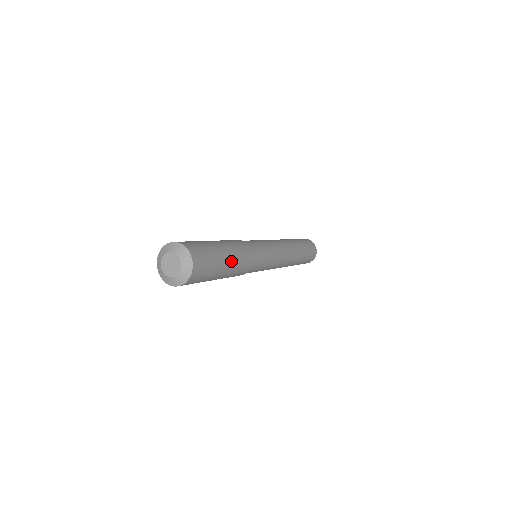
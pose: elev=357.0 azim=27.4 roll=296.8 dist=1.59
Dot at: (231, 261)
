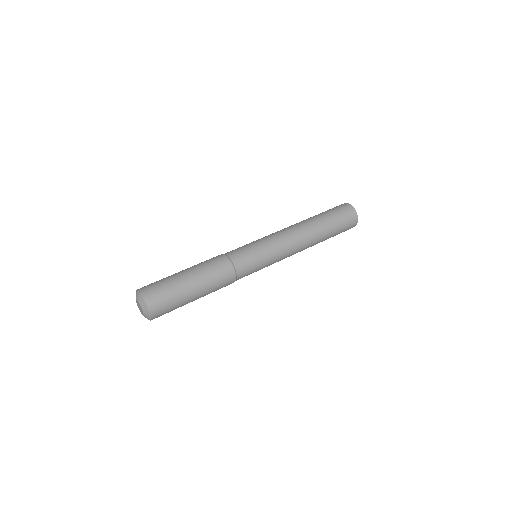
Dot at: (197, 280)
